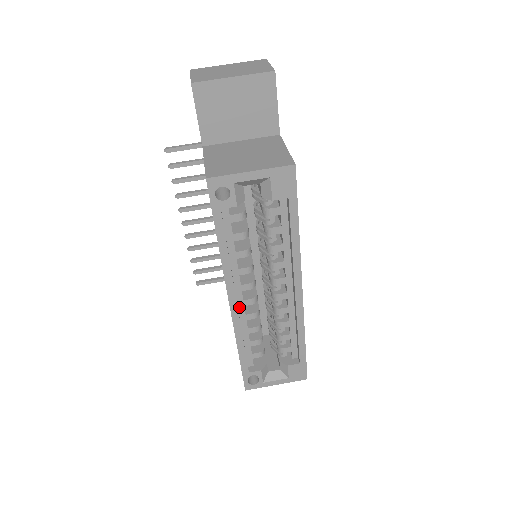
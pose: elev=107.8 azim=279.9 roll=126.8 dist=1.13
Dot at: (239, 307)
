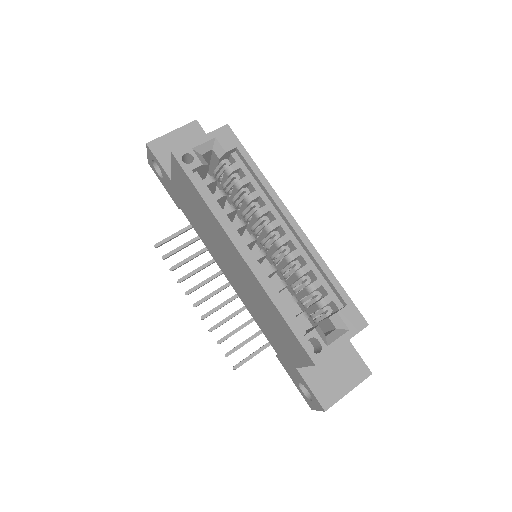
Dot at: occluded
